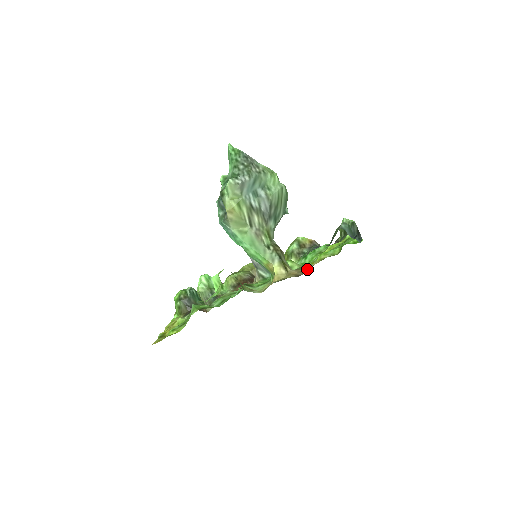
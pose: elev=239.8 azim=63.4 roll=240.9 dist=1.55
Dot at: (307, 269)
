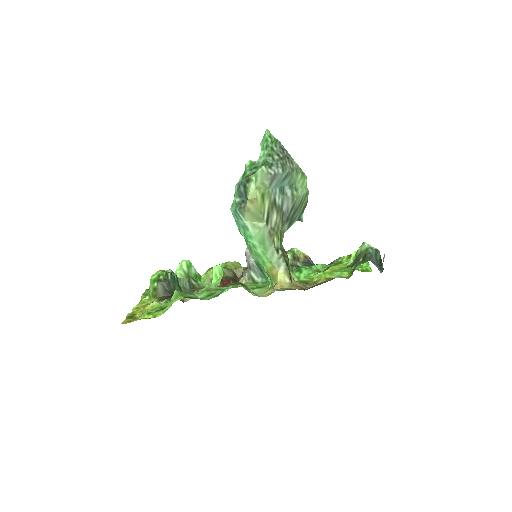
Dot at: (313, 285)
